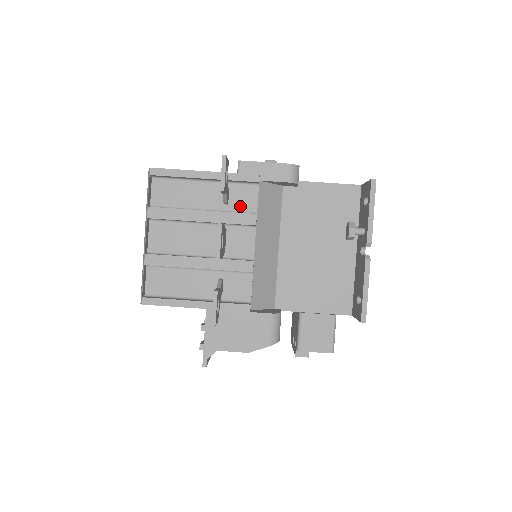
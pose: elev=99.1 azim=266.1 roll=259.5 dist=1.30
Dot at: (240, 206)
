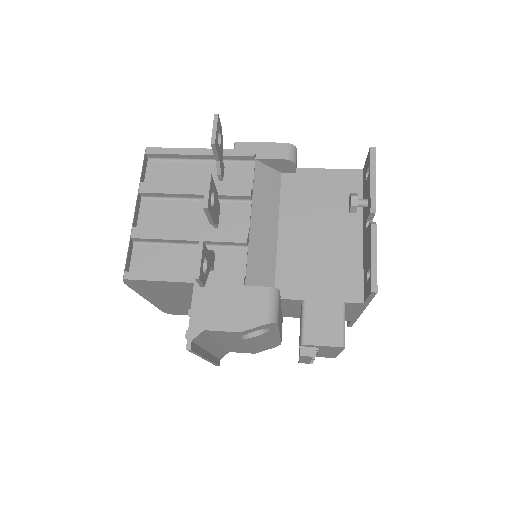
Dot at: (235, 182)
